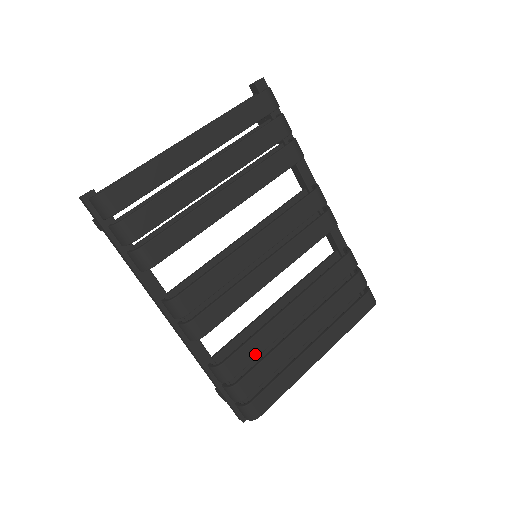
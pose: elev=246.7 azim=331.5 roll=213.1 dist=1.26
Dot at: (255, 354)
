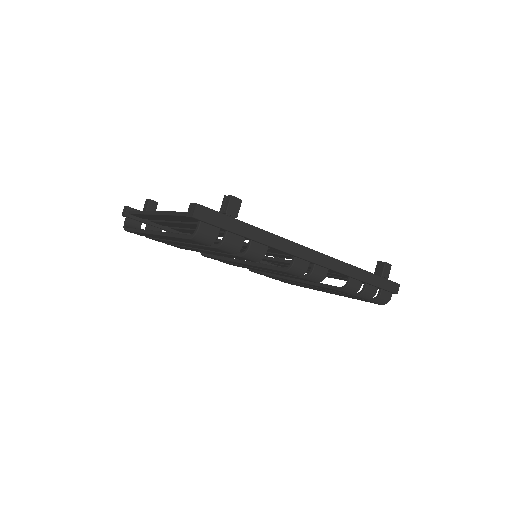
Dot at: occluded
